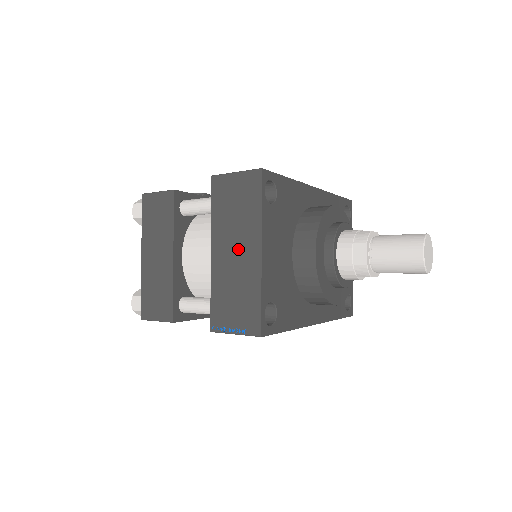
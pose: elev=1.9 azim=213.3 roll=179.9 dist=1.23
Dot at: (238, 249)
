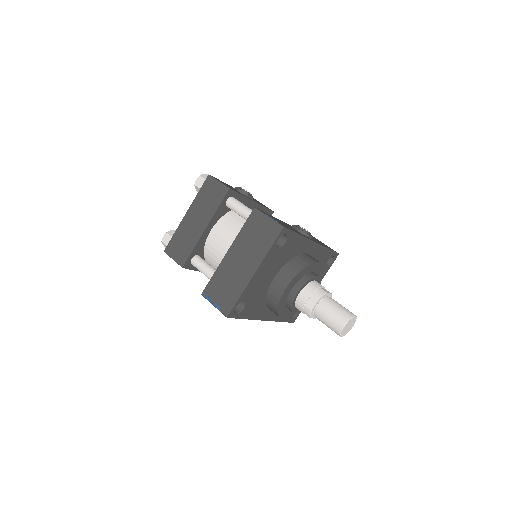
Dot at: (244, 261)
